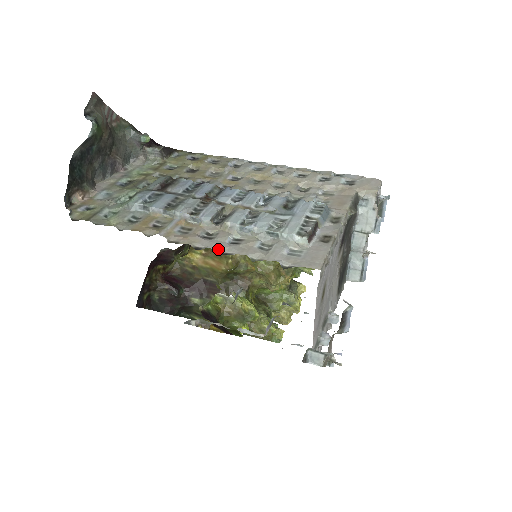
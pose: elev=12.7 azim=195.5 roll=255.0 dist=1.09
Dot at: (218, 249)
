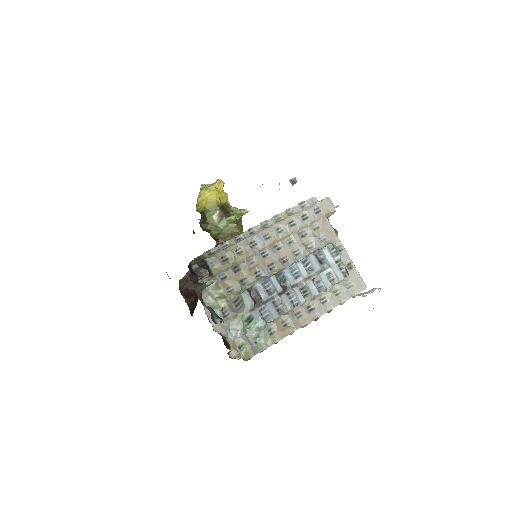
Dot at: occluded
